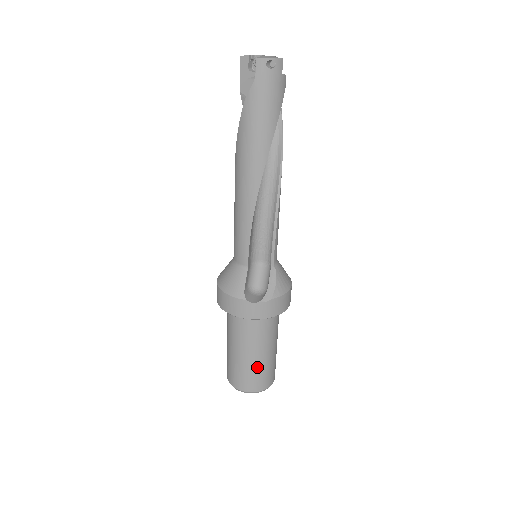
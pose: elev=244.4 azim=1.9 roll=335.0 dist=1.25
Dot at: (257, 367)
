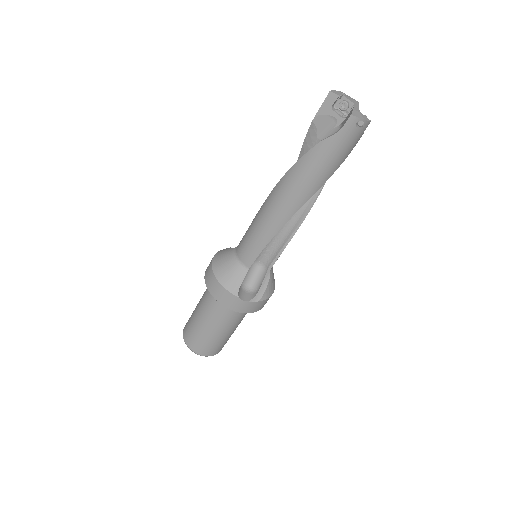
Dot at: (218, 340)
